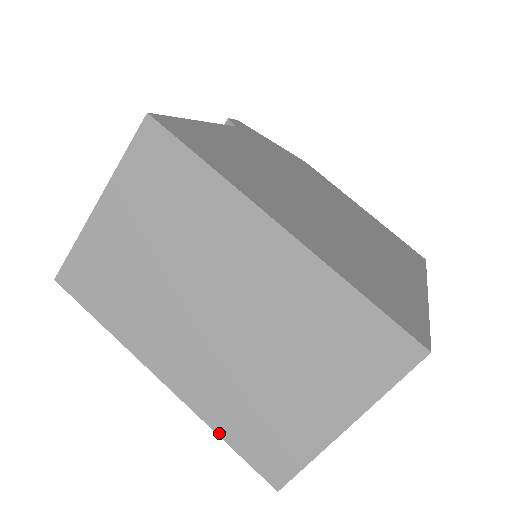
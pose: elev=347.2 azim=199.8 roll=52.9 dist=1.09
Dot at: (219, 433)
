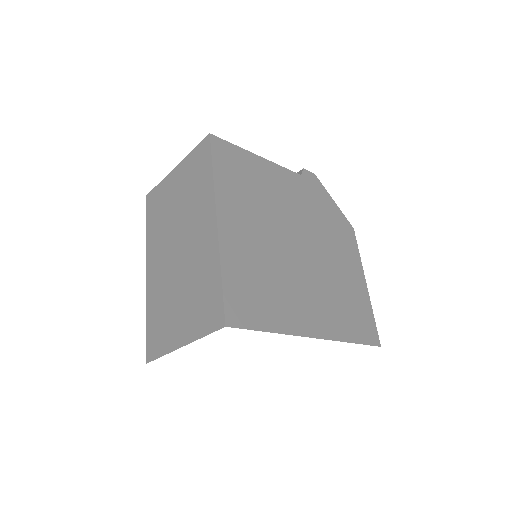
Dot at: (147, 315)
